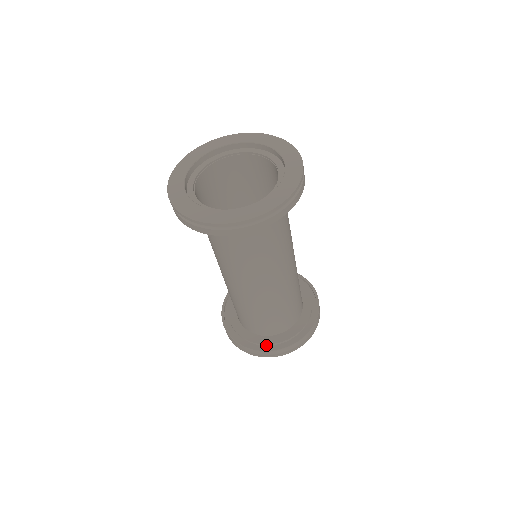
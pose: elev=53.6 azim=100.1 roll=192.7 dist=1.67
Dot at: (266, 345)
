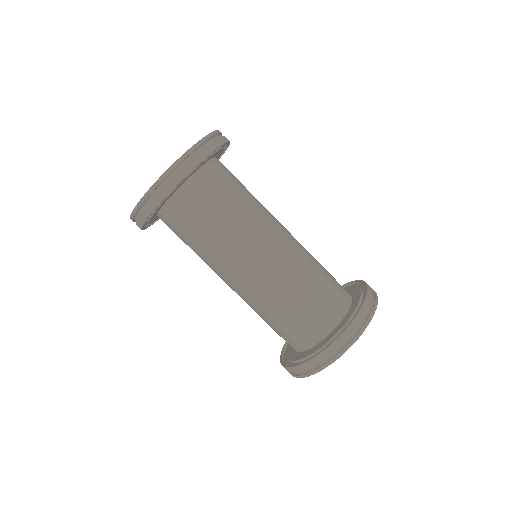
Dot at: occluded
